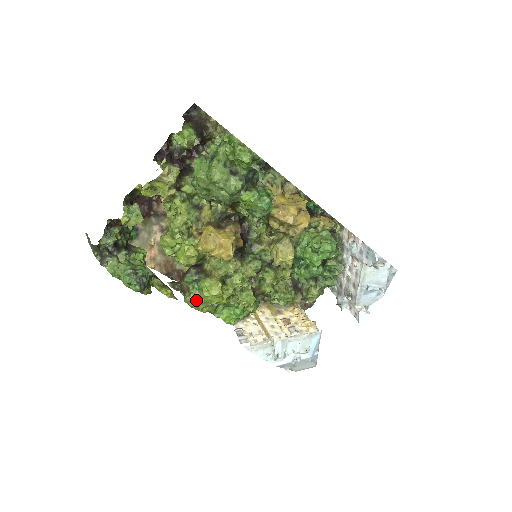
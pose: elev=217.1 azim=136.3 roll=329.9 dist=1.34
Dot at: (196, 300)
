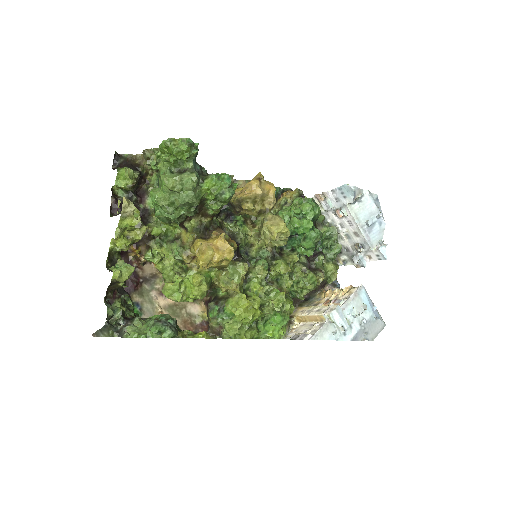
Dot at: (233, 327)
